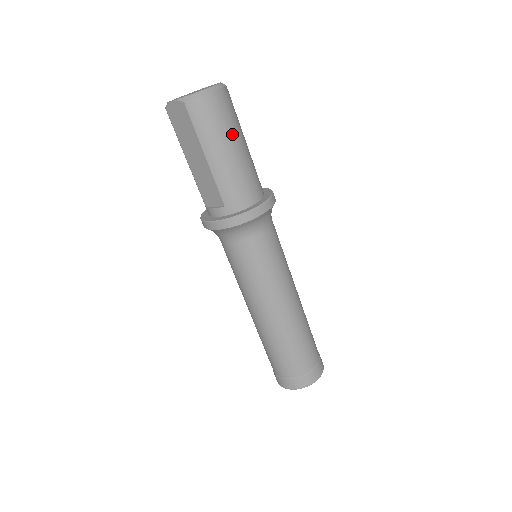
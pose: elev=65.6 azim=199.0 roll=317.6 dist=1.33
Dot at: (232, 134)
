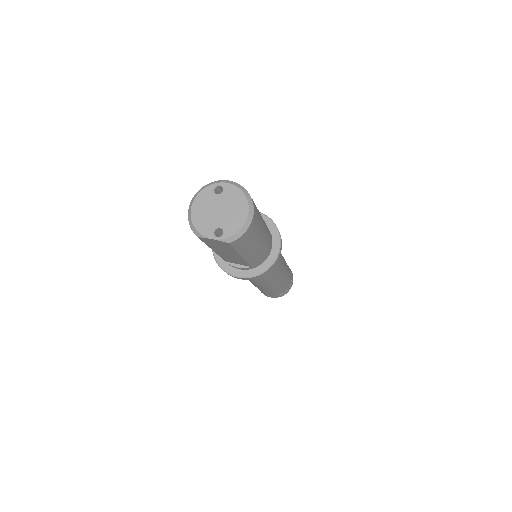
Dot at: (261, 231)
